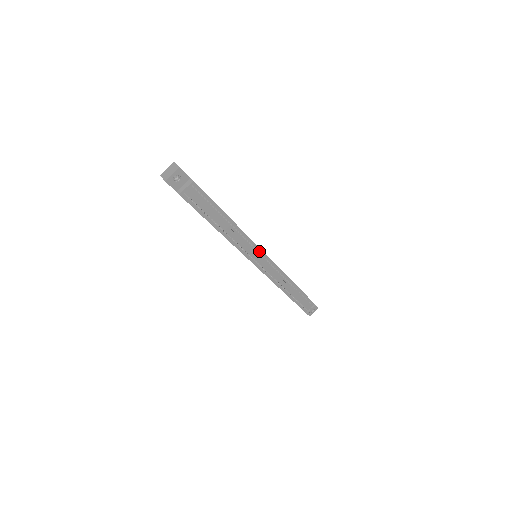
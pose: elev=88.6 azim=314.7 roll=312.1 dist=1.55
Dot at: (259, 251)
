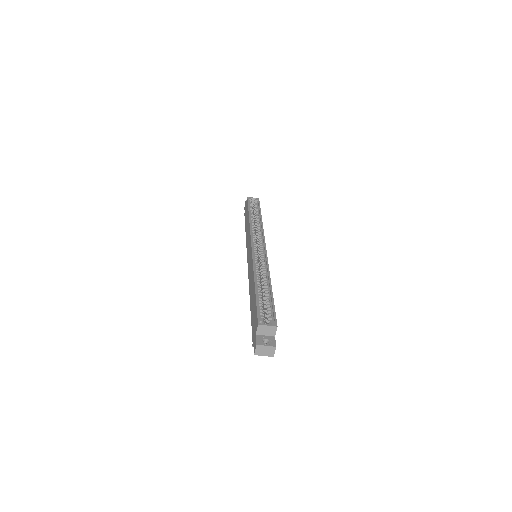
Dot at: occluded
